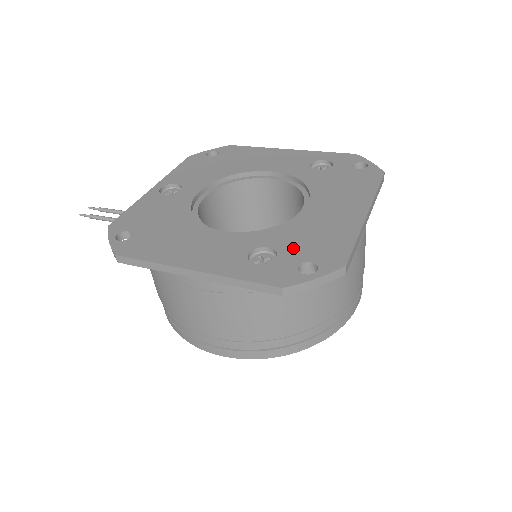
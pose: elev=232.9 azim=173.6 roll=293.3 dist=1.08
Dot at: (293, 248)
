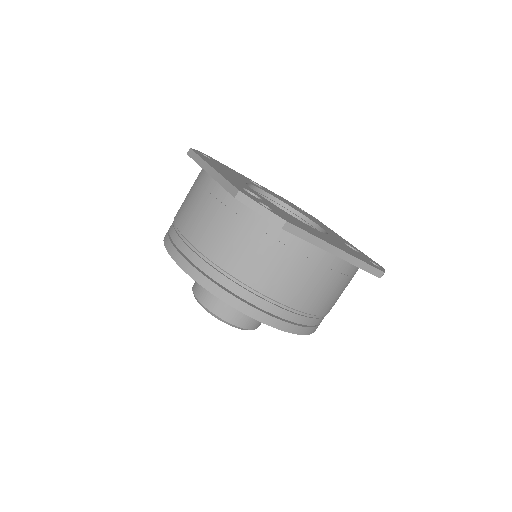
Dot at: (272, 207)
